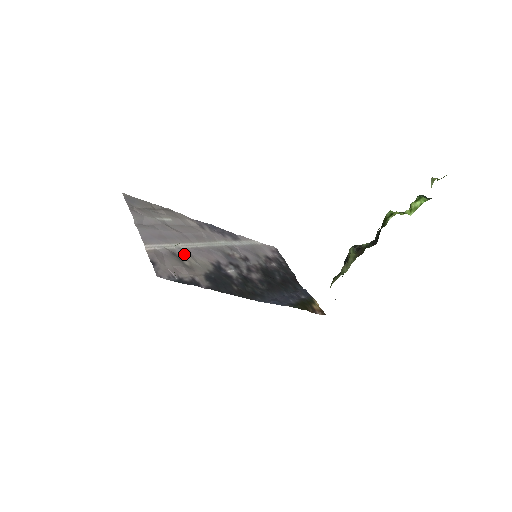
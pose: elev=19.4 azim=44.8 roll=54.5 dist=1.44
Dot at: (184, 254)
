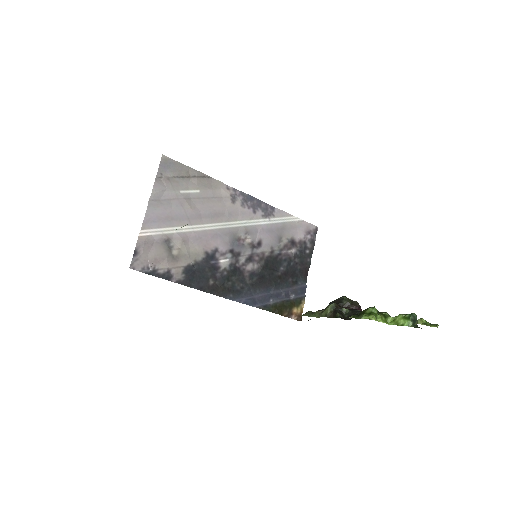
Dot at: (179, 241)
